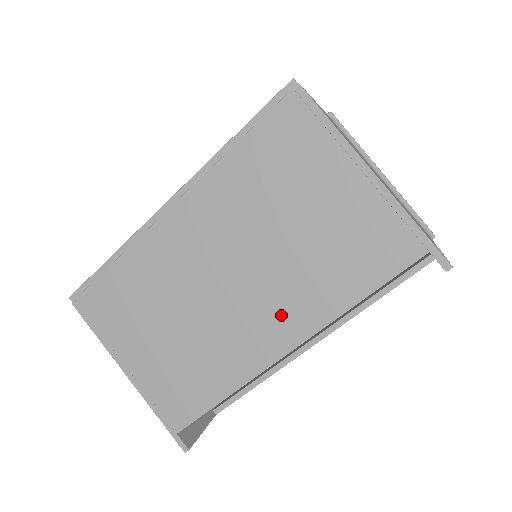
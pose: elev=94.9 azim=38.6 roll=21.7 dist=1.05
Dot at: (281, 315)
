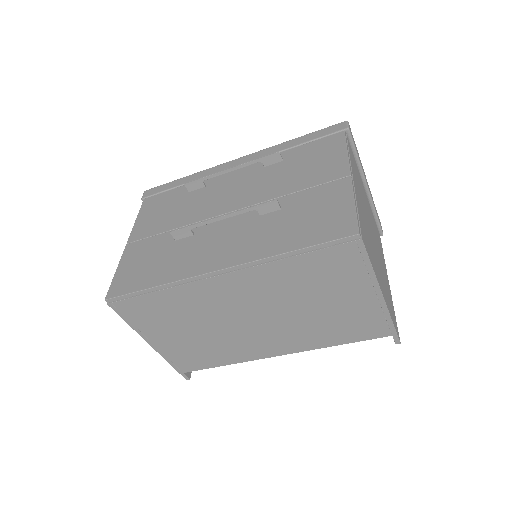
Dot at: (283, 341)
